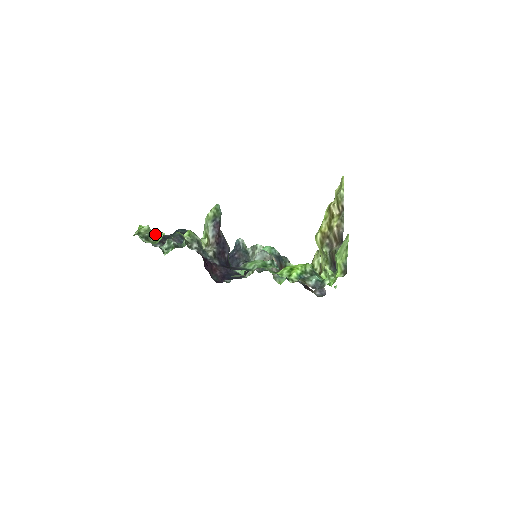
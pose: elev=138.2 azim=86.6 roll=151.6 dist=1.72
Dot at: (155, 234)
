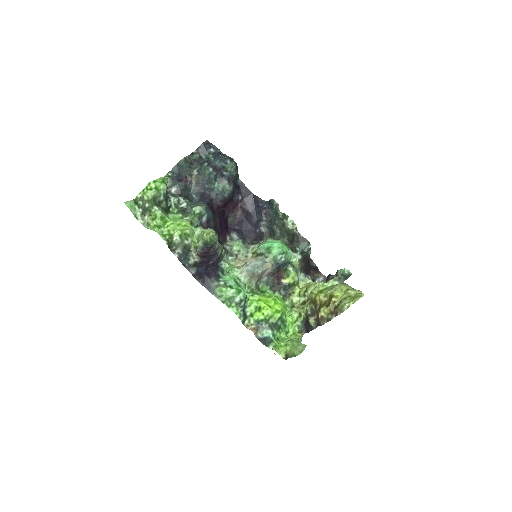
Dot at: (152, 213)
